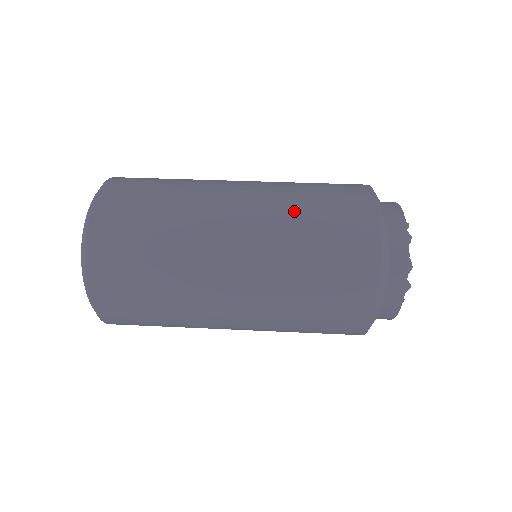
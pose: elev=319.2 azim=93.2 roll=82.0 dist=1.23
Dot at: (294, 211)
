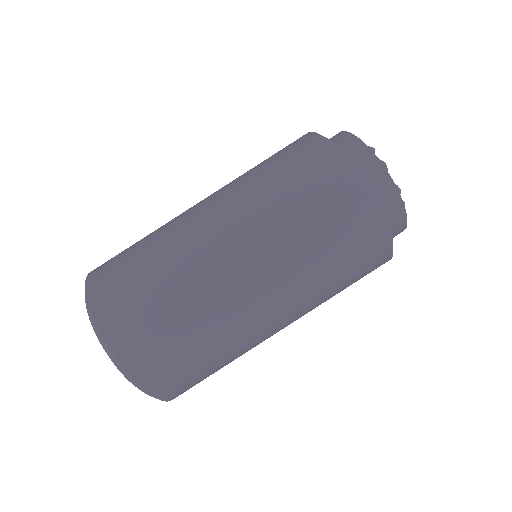
Dot at: (281, 218)
